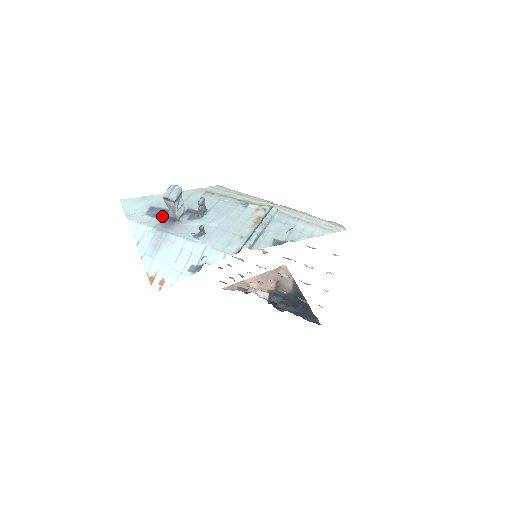
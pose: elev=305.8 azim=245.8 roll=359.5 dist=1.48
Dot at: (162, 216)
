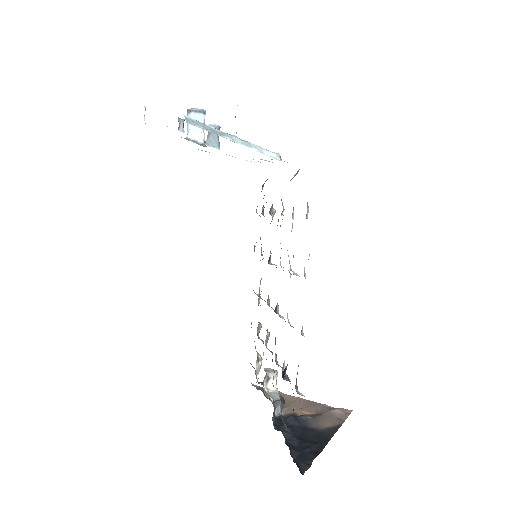
Dot at: occluded
